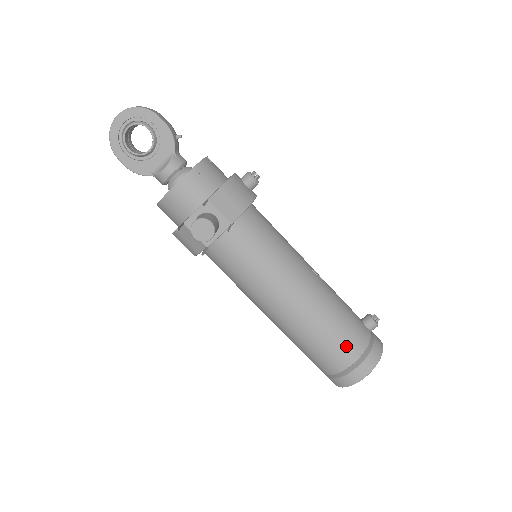
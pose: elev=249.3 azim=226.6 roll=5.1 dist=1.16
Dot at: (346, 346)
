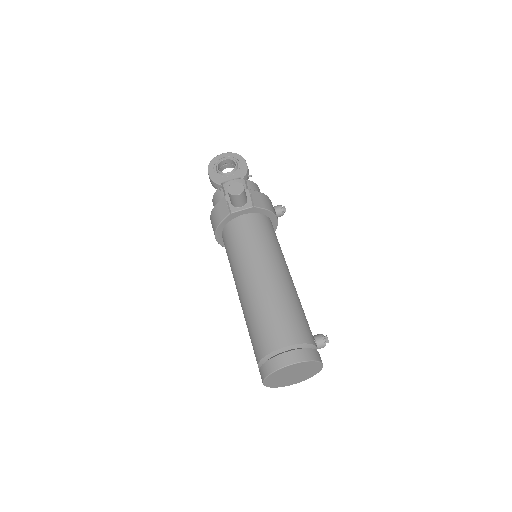
Dot at: (291, 328)
